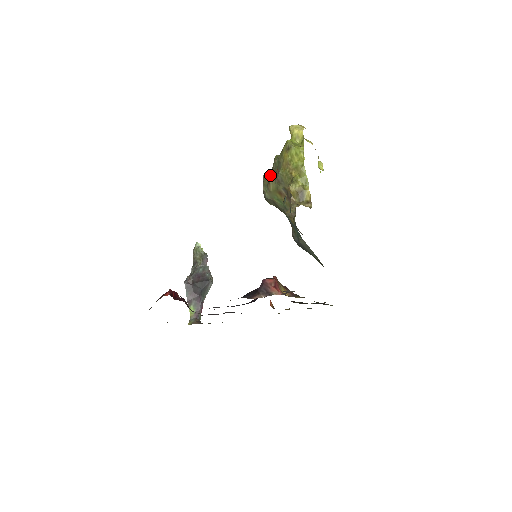
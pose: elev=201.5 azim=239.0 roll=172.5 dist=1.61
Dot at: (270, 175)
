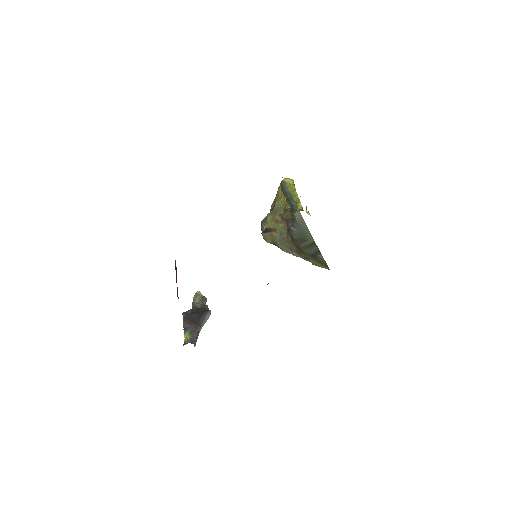
Dot at: occluded
